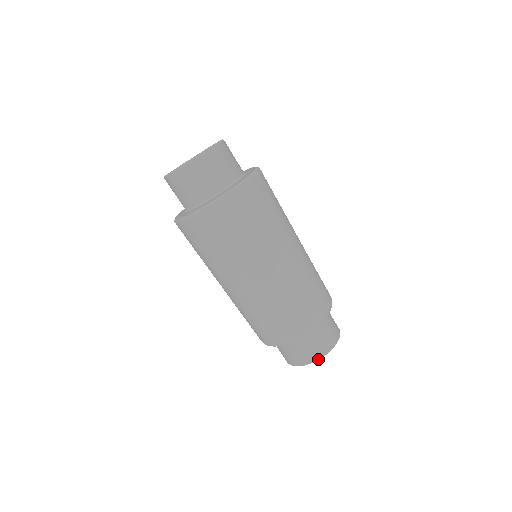
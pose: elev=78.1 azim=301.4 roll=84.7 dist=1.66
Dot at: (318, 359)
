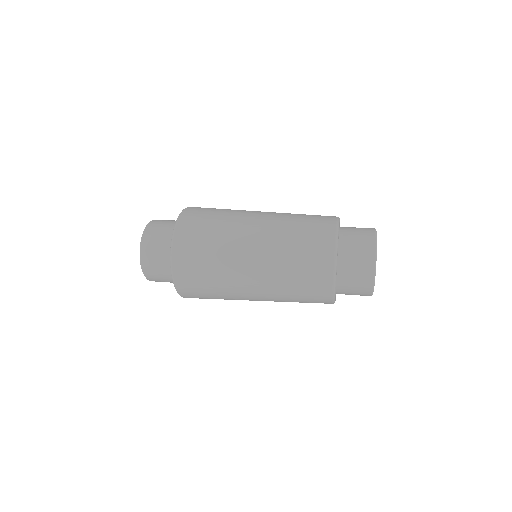
Dot at: (375, 256)
